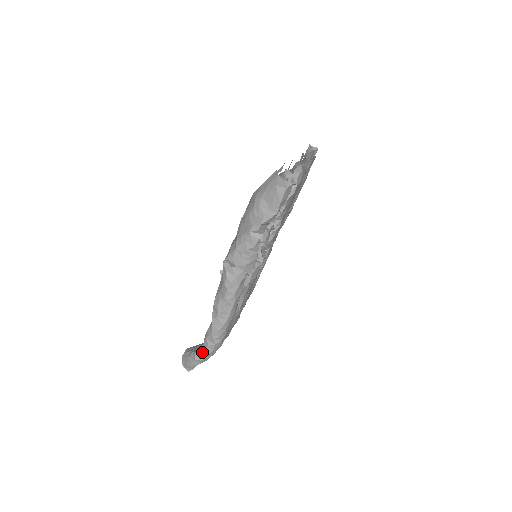
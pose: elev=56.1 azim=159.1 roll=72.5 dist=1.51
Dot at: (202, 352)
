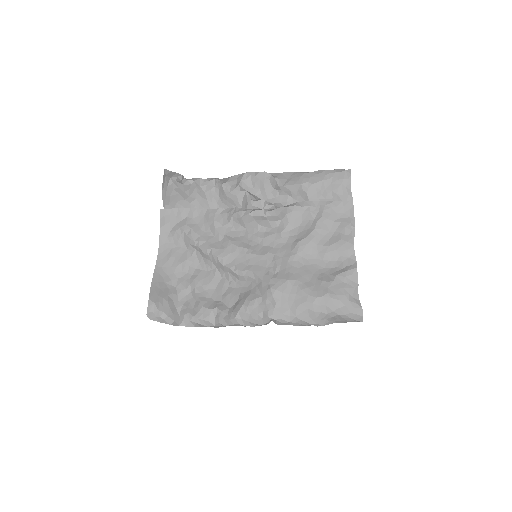
Dot at: occluded
